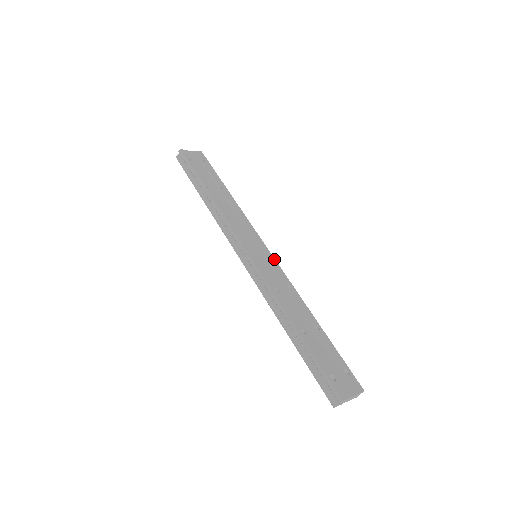
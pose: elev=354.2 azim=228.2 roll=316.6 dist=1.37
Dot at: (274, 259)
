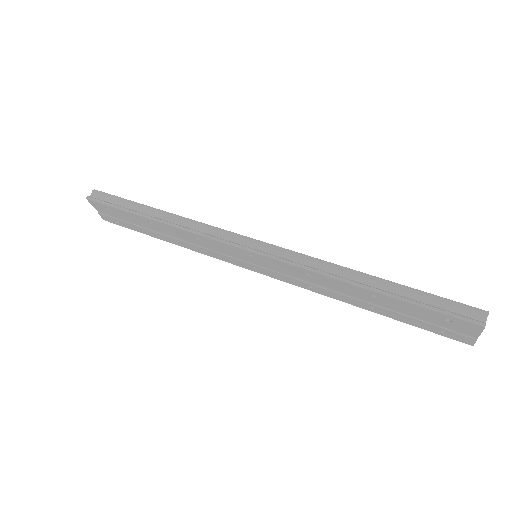
Dot at: occluded
